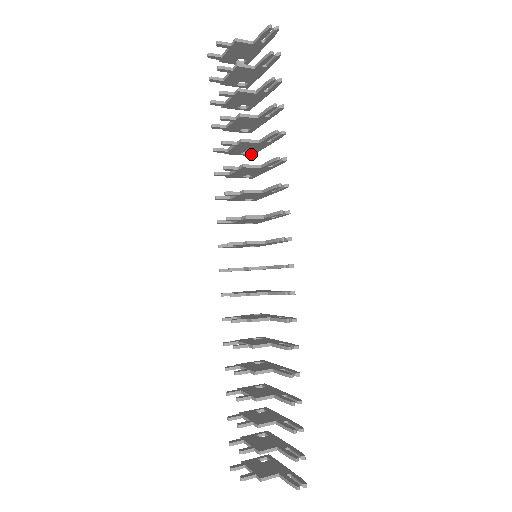
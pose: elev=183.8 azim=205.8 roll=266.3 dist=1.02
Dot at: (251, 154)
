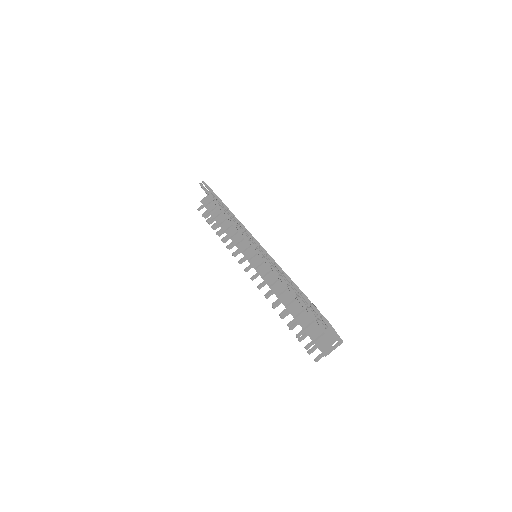
Dot at: occluded
